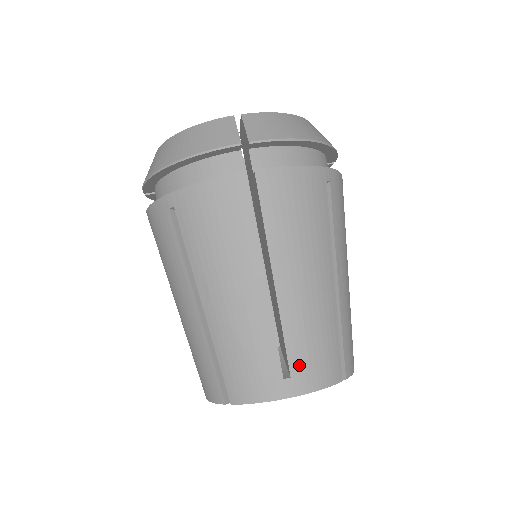
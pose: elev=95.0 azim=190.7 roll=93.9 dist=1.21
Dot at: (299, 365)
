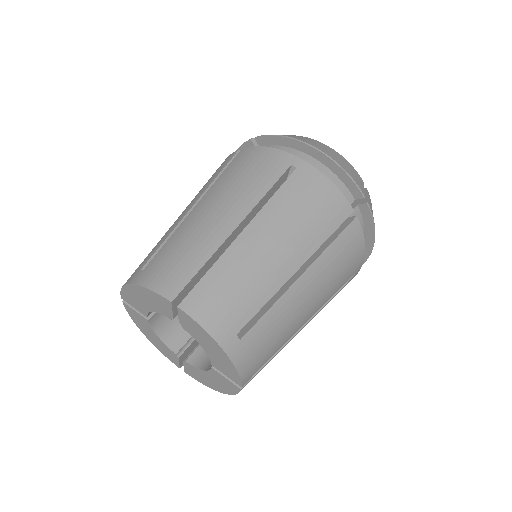
Dot at: (155, 263)
